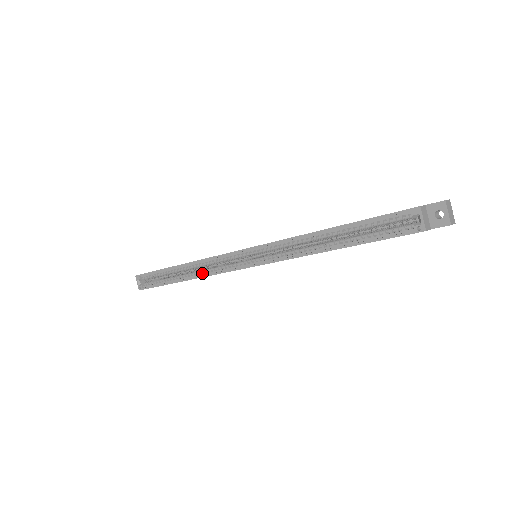
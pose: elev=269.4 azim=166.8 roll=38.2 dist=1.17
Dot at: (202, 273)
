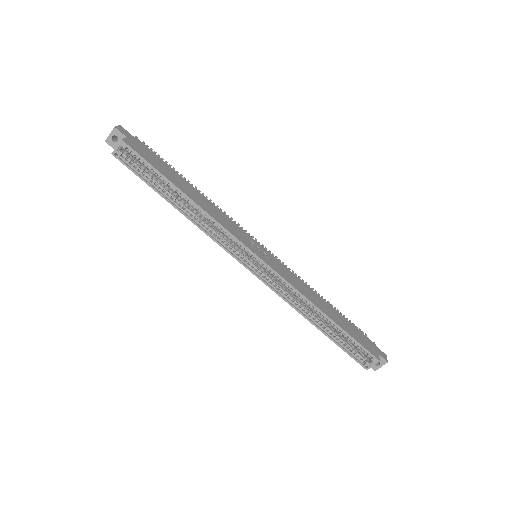
Dot at: (202, 224)
